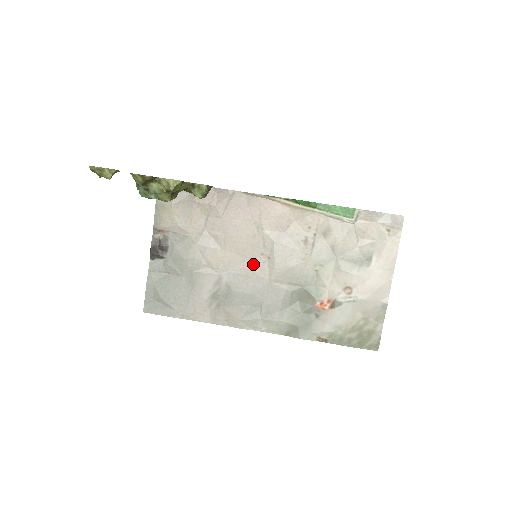
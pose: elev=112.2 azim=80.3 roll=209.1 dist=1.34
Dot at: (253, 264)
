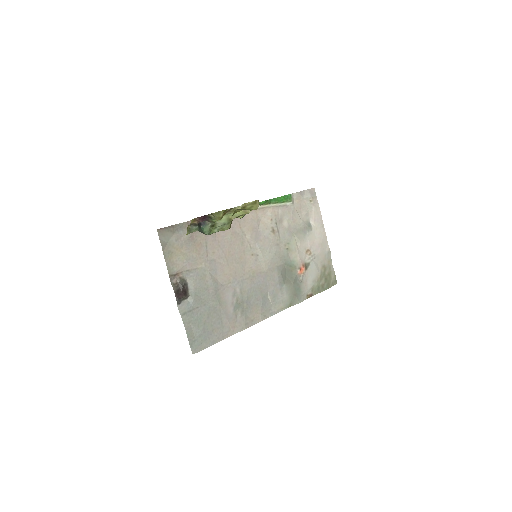
Dot at: (250, 266)
